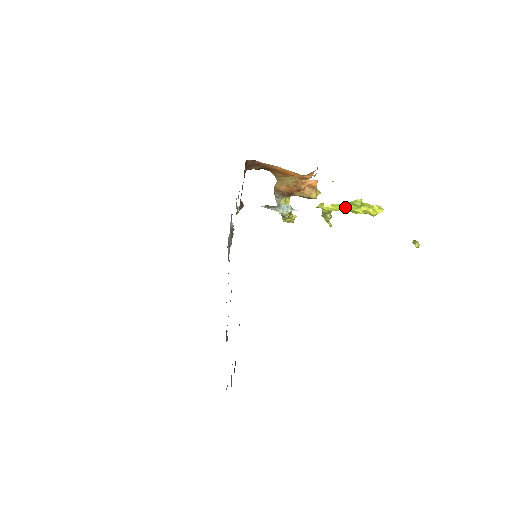
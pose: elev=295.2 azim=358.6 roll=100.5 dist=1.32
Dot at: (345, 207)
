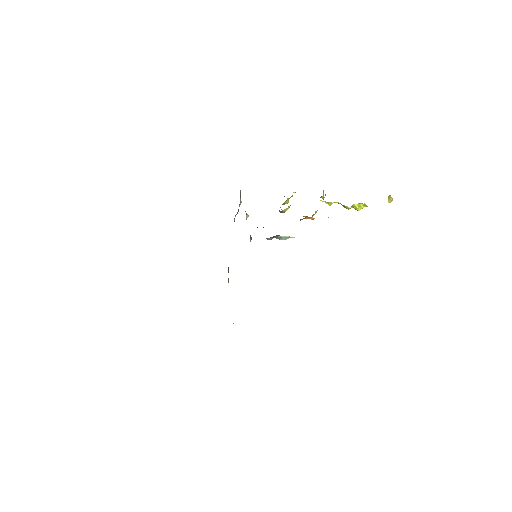
Dot at: occluded
